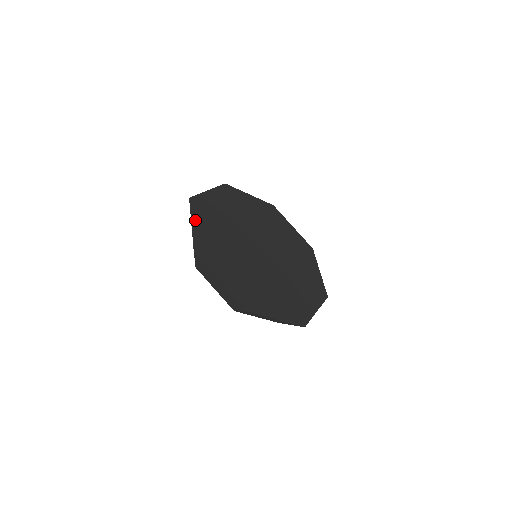
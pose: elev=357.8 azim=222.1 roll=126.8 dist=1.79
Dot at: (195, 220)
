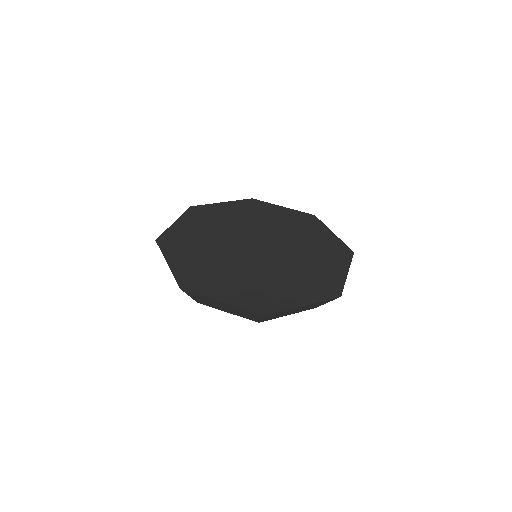
Dot at: (216, 296)
